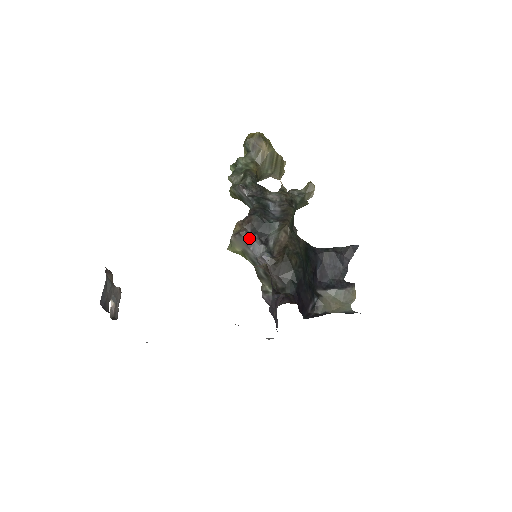
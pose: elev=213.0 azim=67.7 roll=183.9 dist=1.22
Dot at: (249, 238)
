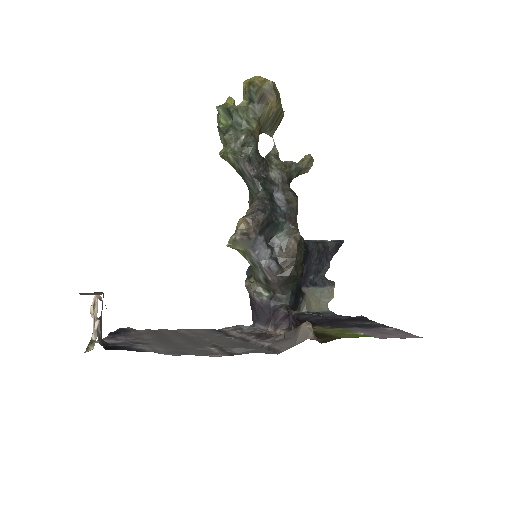
Dot at: (257, 241)
